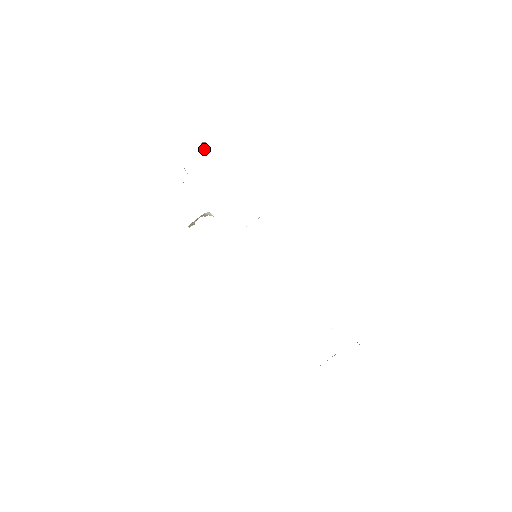
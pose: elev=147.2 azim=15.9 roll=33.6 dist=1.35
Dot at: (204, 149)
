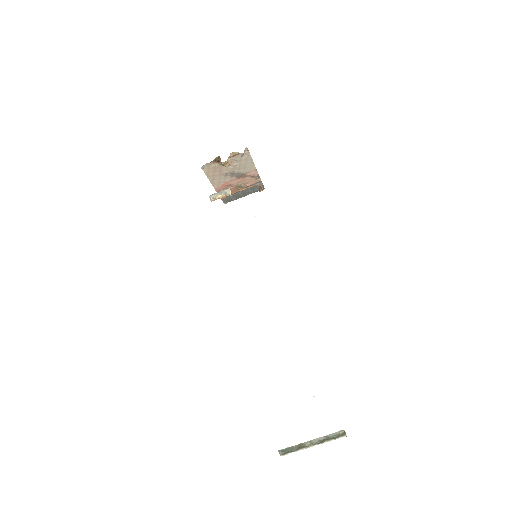
Dot at: (260, 189)
